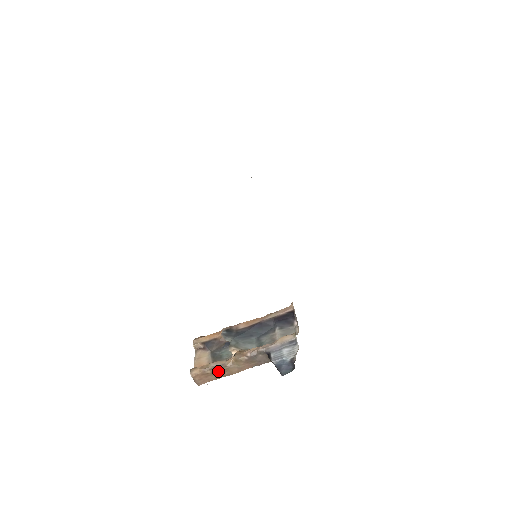
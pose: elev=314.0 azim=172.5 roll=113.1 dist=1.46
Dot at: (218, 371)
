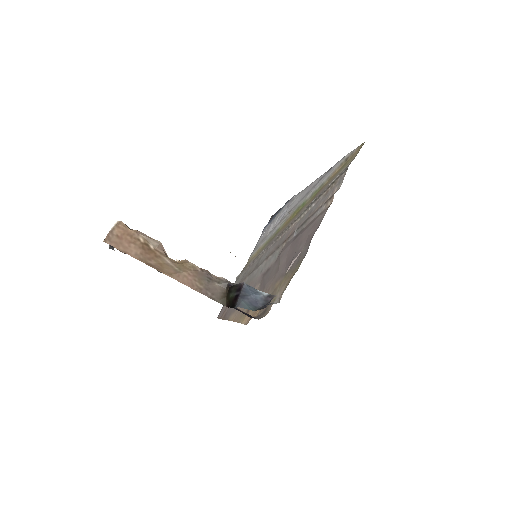
Dot at: (150, 251)
